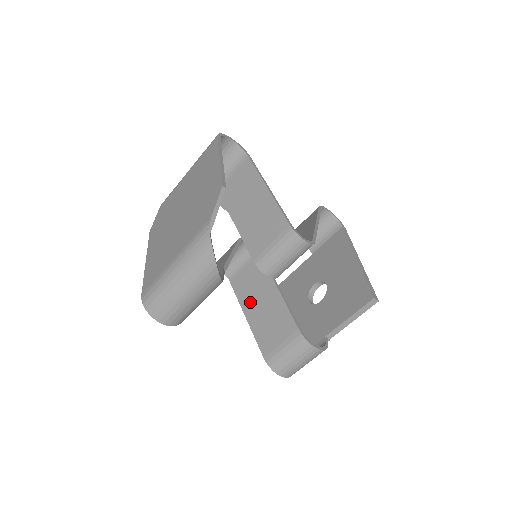
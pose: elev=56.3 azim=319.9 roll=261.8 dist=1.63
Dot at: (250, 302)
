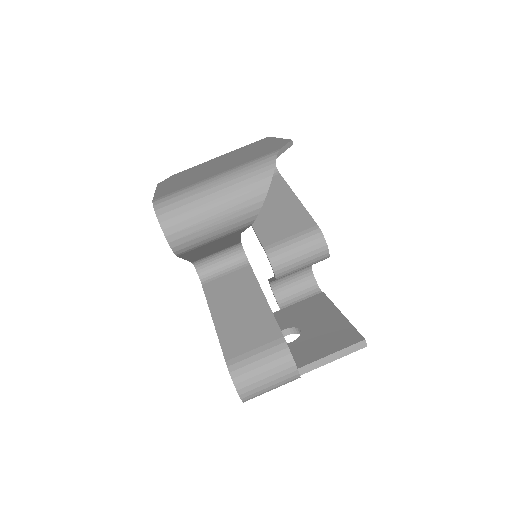
Dot at: (224, 306)
